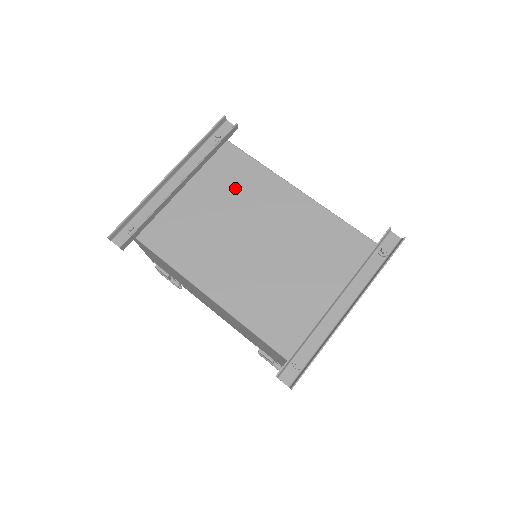
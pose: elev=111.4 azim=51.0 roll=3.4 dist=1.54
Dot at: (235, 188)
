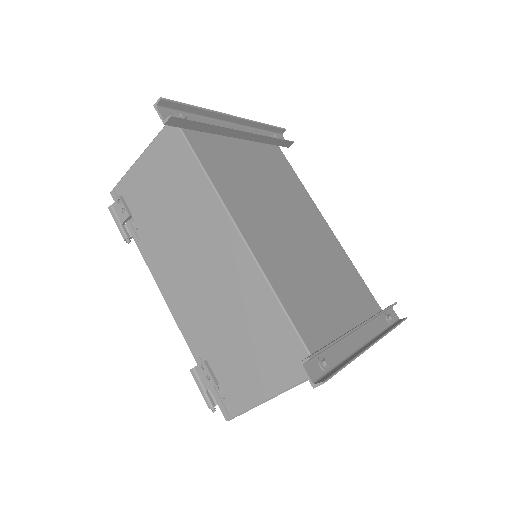
Dot at: (280, 179)
